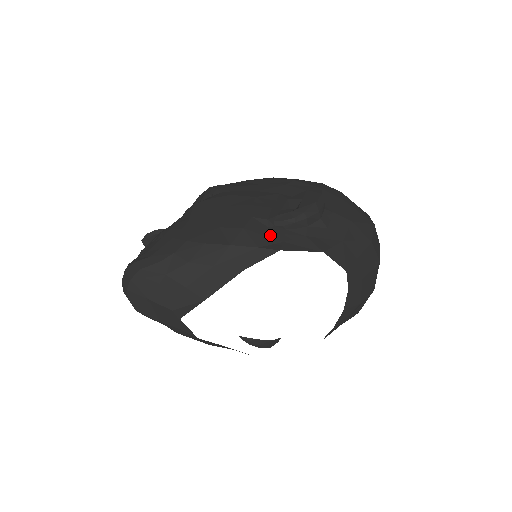
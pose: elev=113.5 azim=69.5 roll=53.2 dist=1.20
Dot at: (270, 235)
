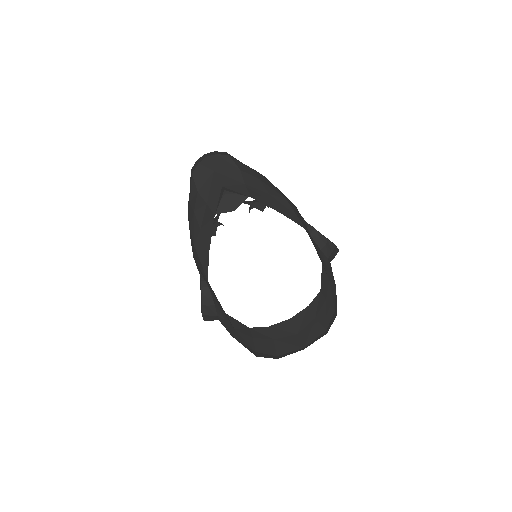
Dot at: (304, 224)
